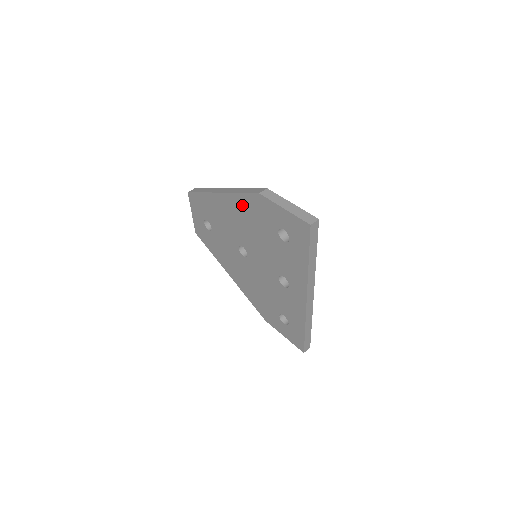
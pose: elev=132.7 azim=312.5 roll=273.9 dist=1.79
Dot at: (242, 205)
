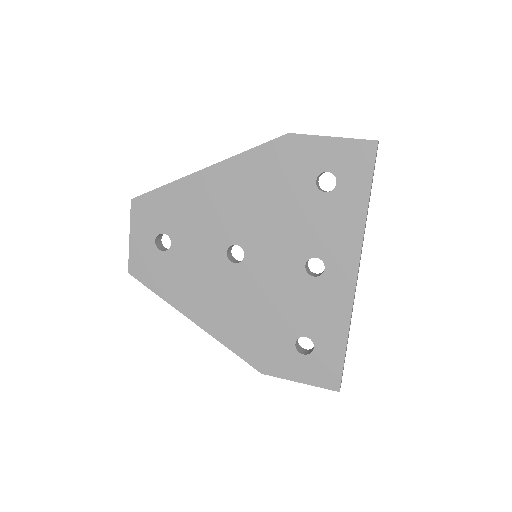
Dot at: (250, 168)
